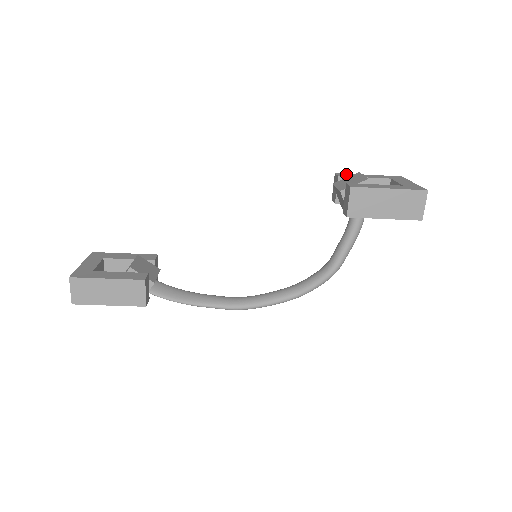
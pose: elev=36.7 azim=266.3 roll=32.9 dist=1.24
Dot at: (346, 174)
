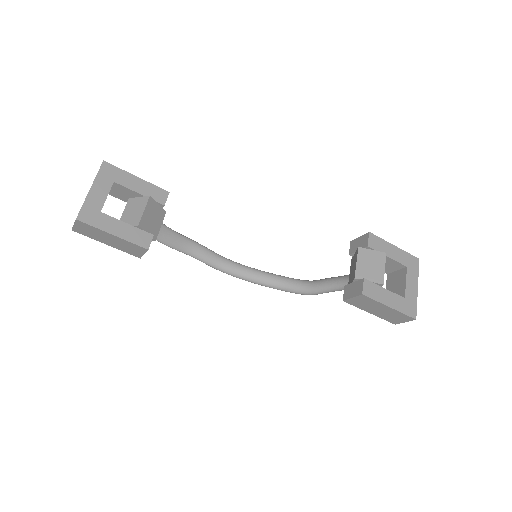
Dot at: (377, 240)
